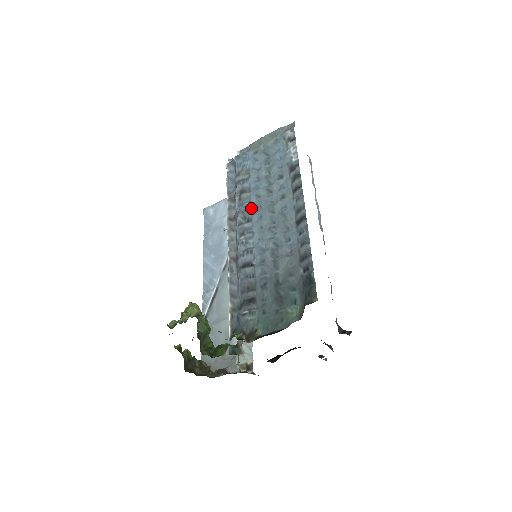
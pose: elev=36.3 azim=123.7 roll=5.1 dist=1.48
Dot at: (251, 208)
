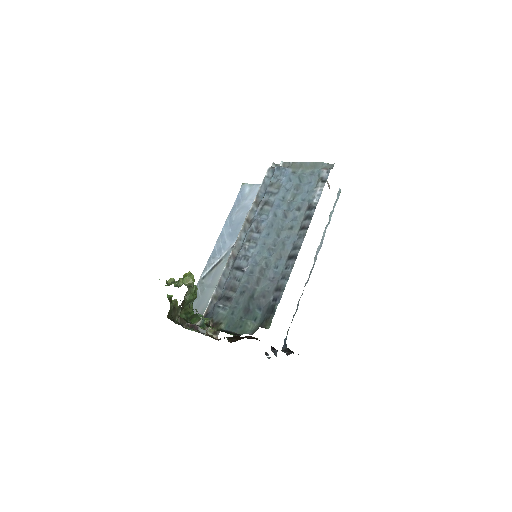
Dot at: (265, 222)
